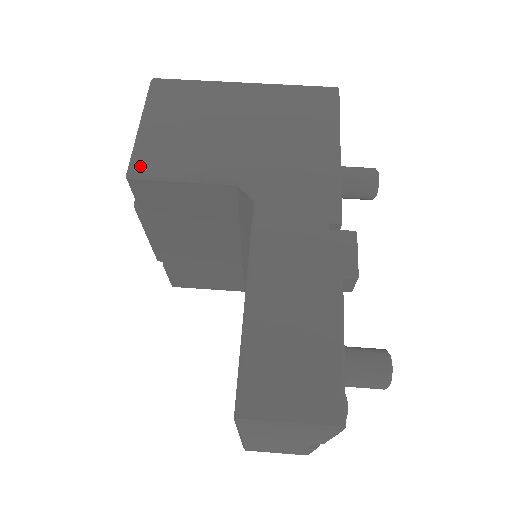
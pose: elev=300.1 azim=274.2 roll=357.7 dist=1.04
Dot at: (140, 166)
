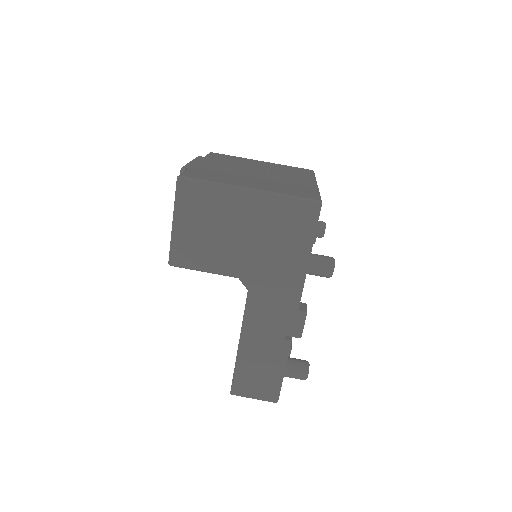
Dot at: (177, 259)
